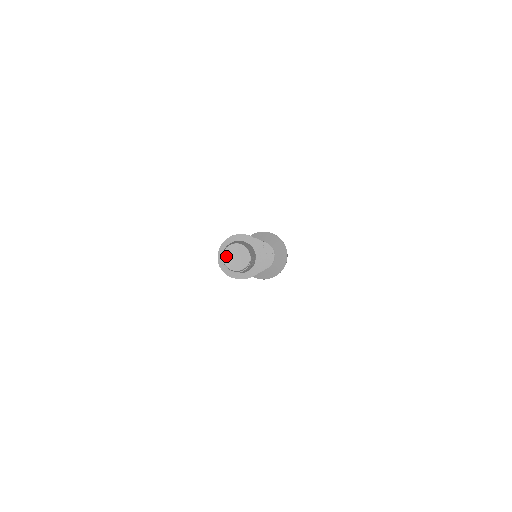
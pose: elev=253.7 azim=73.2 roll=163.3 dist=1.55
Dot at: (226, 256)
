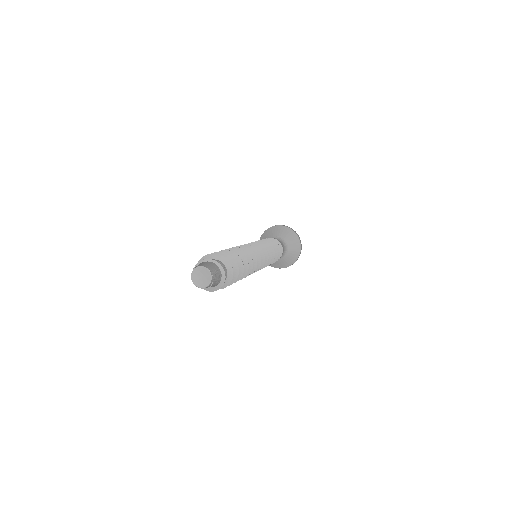
Dot at: (194, 280)
